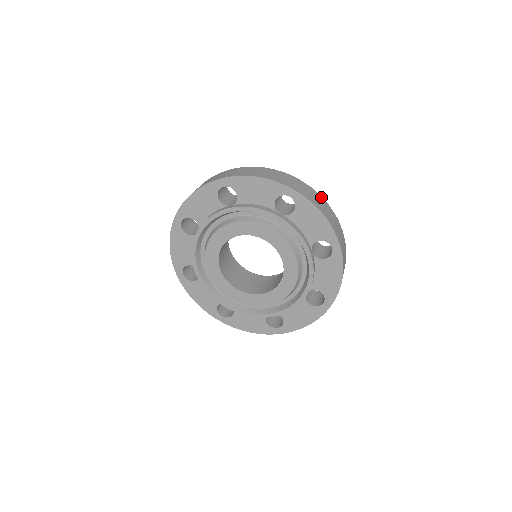
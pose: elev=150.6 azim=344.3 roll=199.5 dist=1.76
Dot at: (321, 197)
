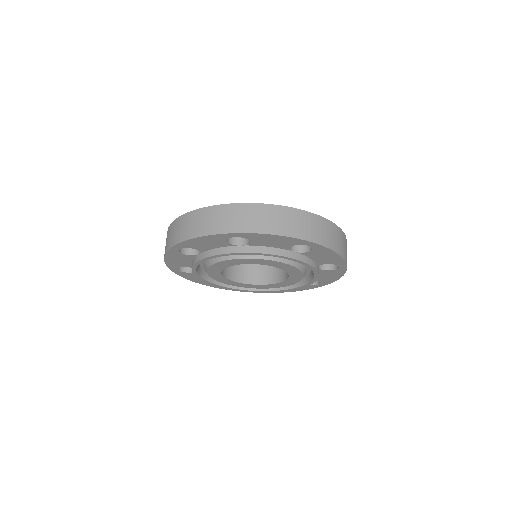
Dot at: (334, 225)
